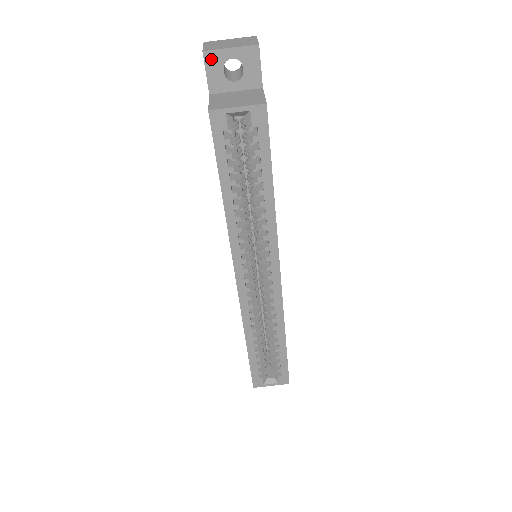
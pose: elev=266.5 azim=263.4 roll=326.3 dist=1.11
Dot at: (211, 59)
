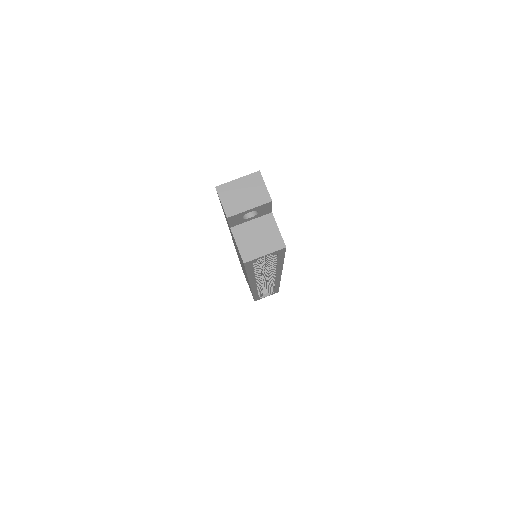
Dot at: (233, 218)
